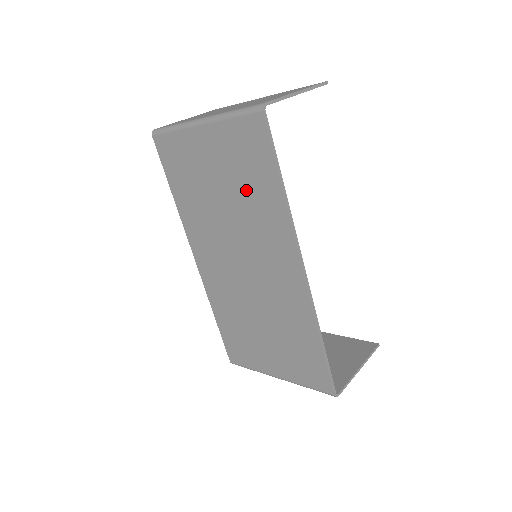
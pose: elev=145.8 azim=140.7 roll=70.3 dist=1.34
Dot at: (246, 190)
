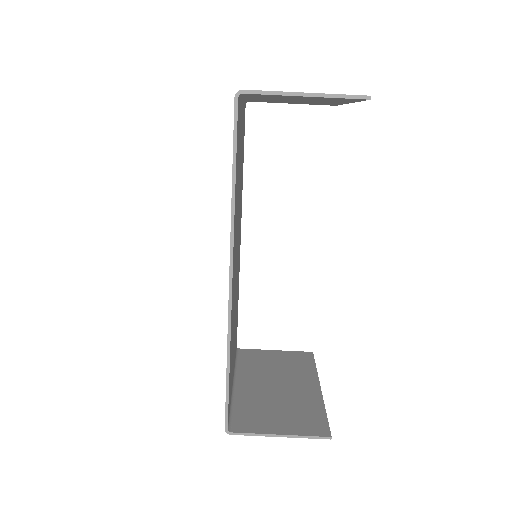
Dot at: occluded
